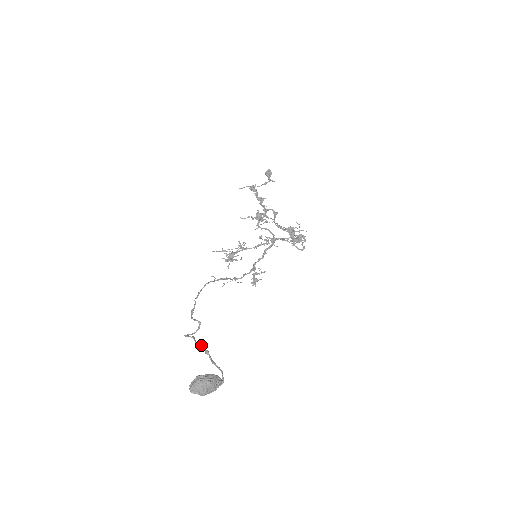
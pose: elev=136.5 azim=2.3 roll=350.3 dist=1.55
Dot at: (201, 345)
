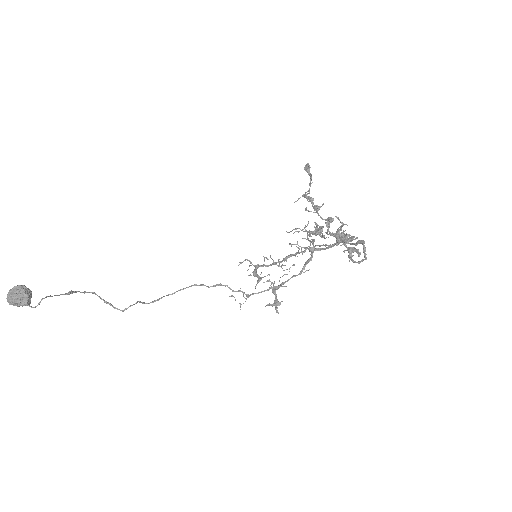
Dot at: occluded
